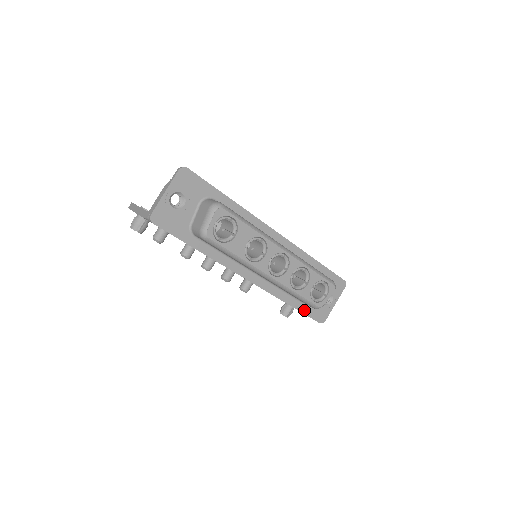
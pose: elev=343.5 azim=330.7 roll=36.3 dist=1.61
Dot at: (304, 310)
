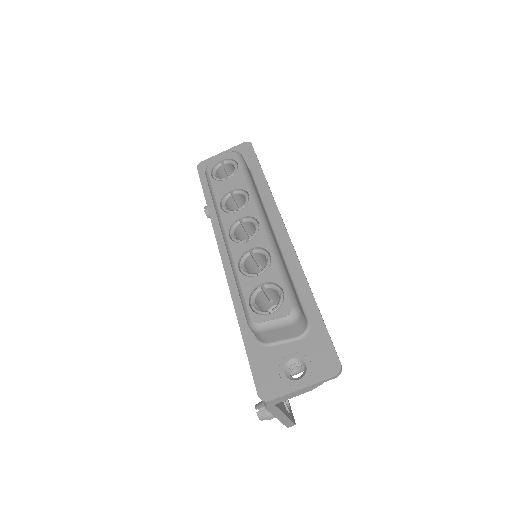
Dot at: (252, 352)
